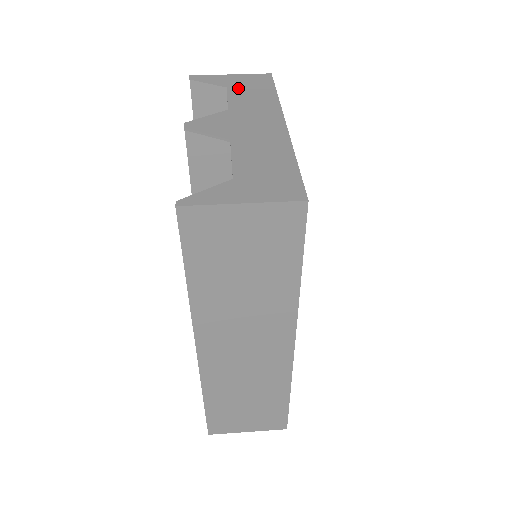
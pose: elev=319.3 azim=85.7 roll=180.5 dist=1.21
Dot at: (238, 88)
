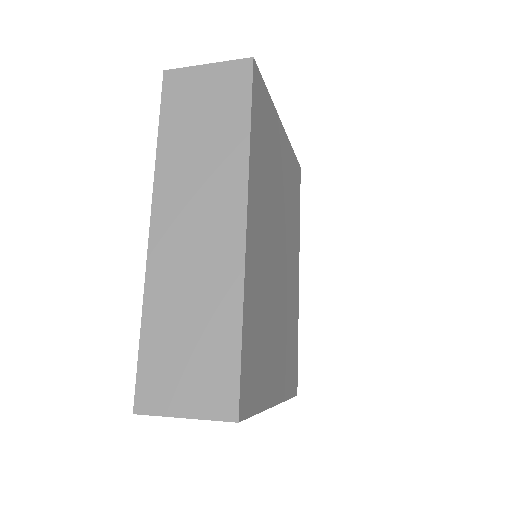
Dot at: occluded
